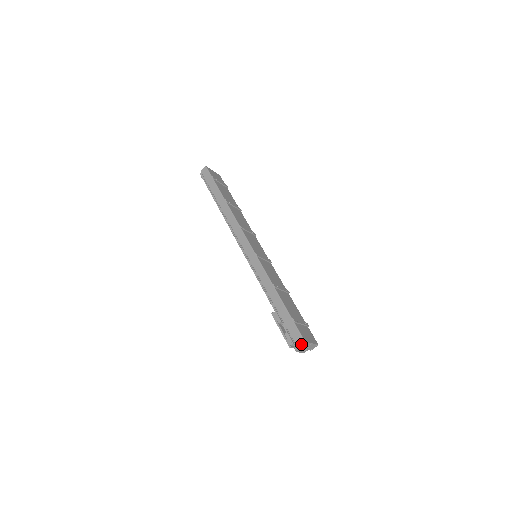
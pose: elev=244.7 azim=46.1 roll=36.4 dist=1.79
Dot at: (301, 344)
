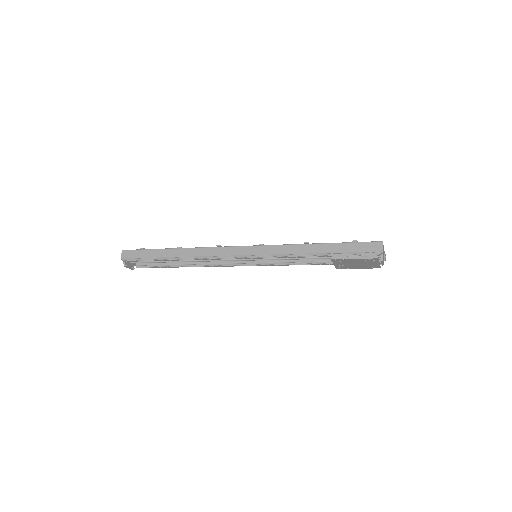
Dot at: (382, 247)
